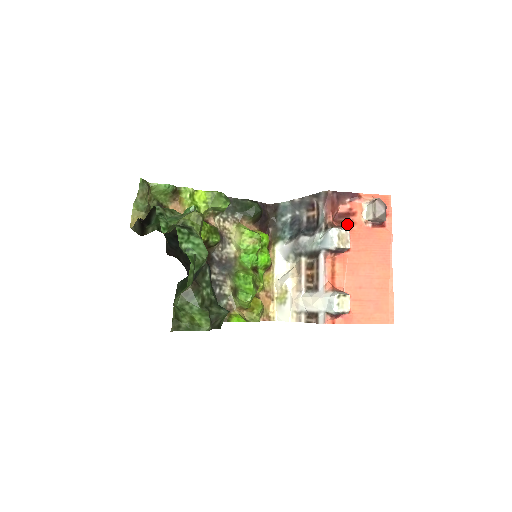
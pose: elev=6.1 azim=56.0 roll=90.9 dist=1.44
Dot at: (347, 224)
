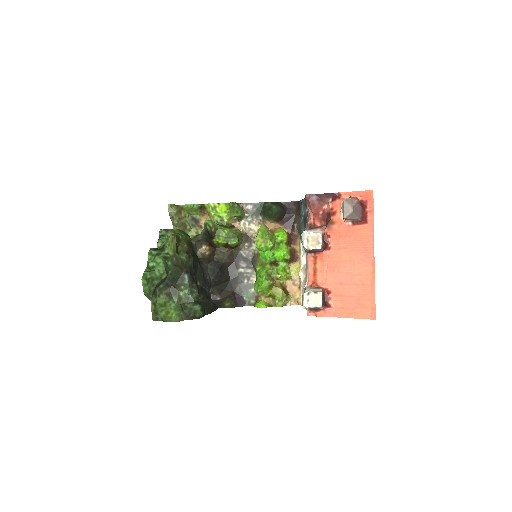
Dot at: (327, 224)
